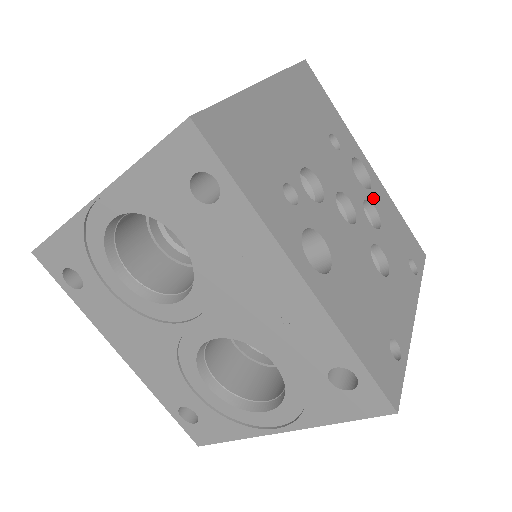
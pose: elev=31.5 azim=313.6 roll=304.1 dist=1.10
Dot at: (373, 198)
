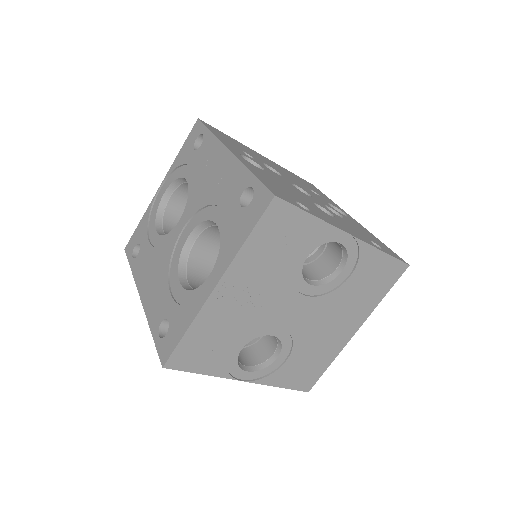
Dot at: (343, 216)
